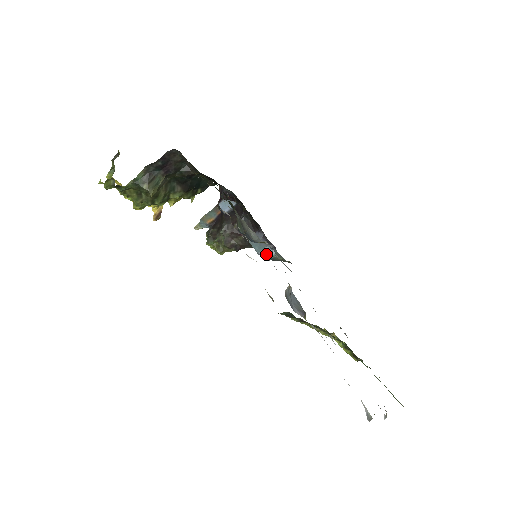
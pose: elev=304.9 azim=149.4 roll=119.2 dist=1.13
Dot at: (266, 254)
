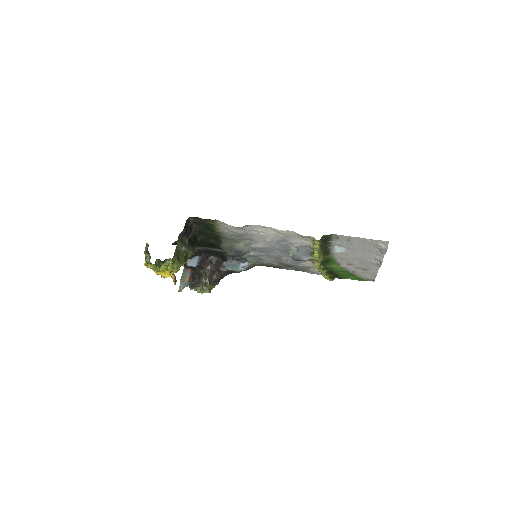
Dot at: (243, 268)
